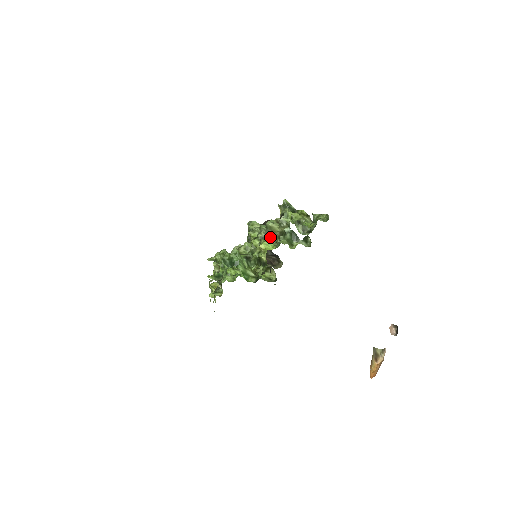
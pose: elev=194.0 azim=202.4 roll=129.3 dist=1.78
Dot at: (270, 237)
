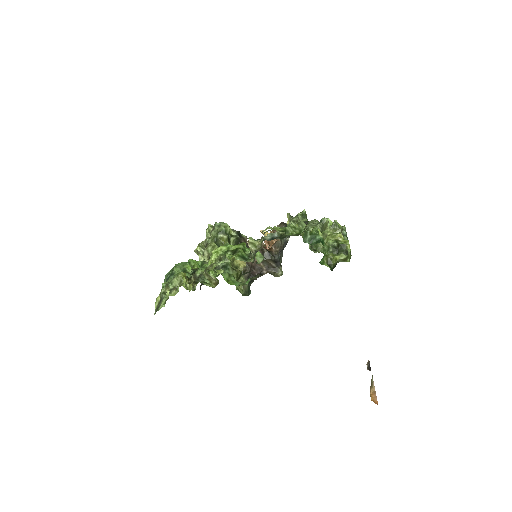
Dot at: occluded
